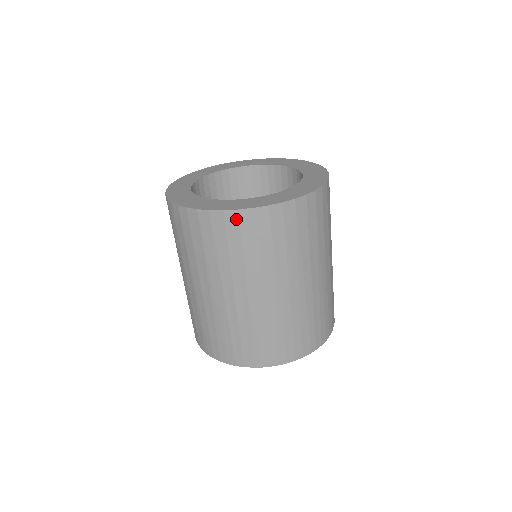
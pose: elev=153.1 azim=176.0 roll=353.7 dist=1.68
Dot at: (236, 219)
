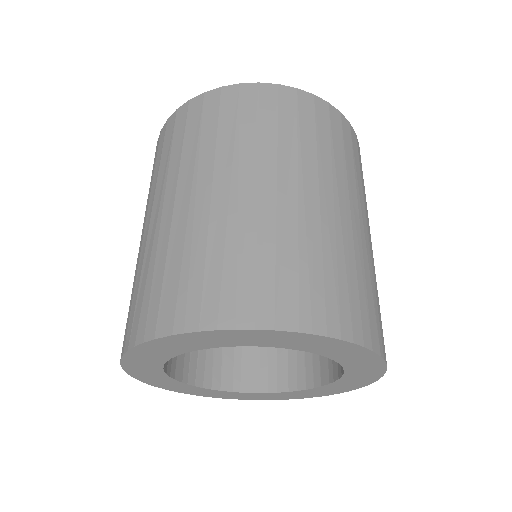
Dot at: (293, 96)
